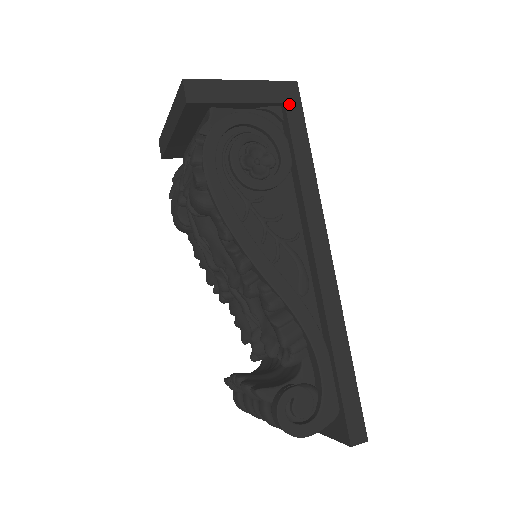
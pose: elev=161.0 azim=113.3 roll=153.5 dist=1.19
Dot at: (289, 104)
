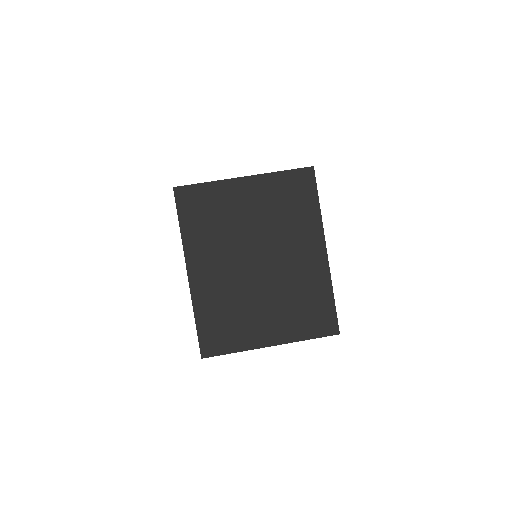
Dot at: occluded
